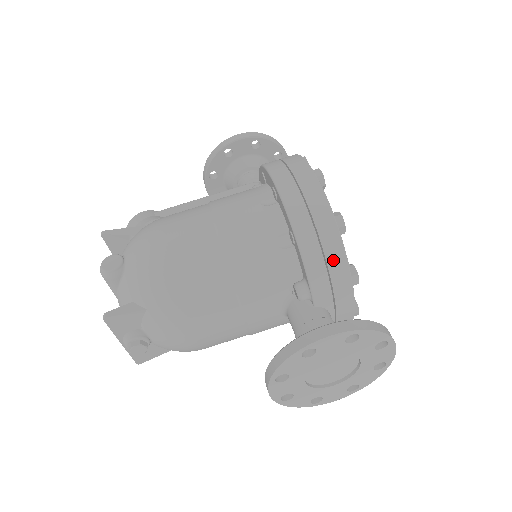
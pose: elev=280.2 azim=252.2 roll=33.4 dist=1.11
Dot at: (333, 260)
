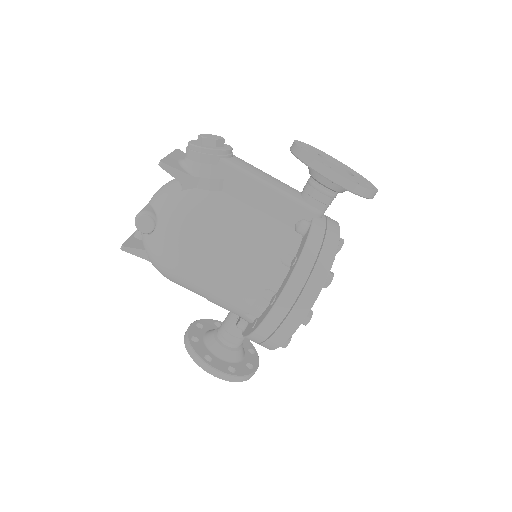
Dot at: occluded
